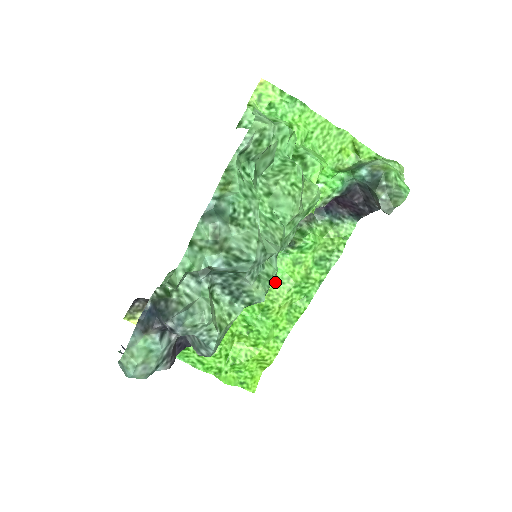
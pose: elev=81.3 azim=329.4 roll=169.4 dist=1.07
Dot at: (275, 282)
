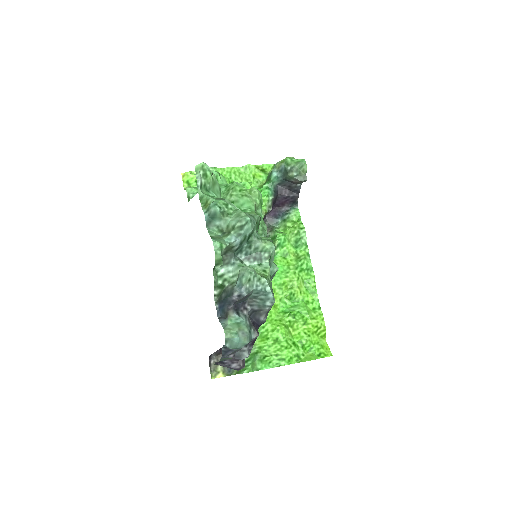
Dot at: (283, 276)
